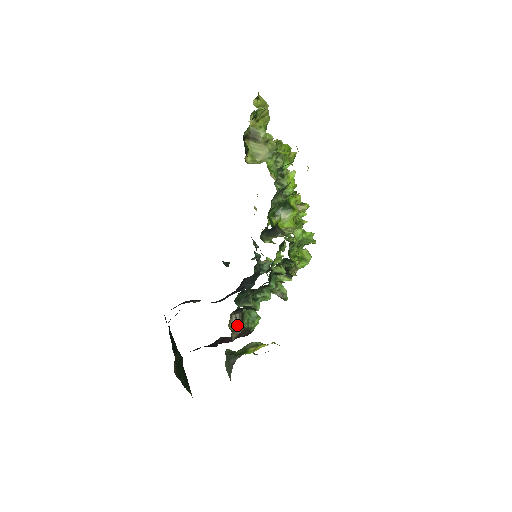
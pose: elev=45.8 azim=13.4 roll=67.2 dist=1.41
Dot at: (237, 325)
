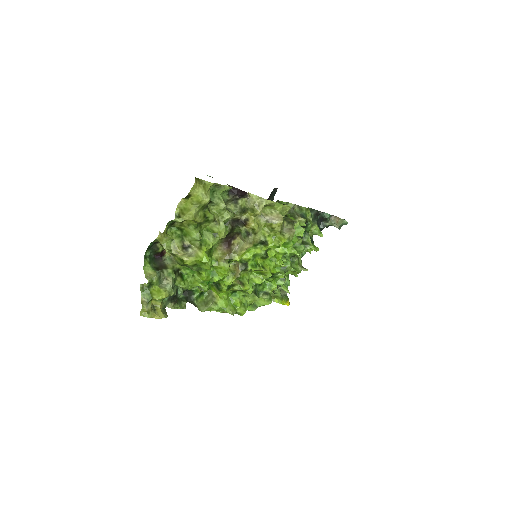
Dot at: occluded
